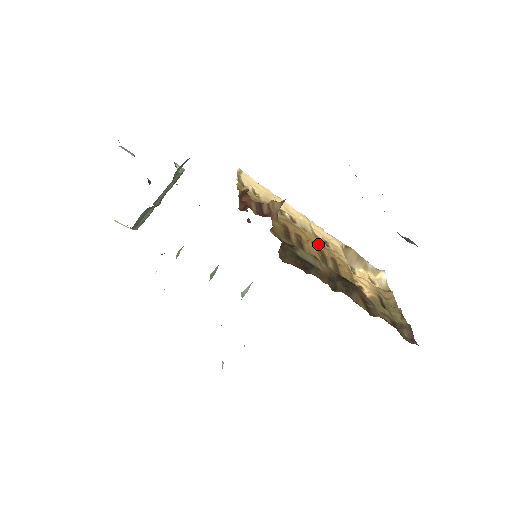
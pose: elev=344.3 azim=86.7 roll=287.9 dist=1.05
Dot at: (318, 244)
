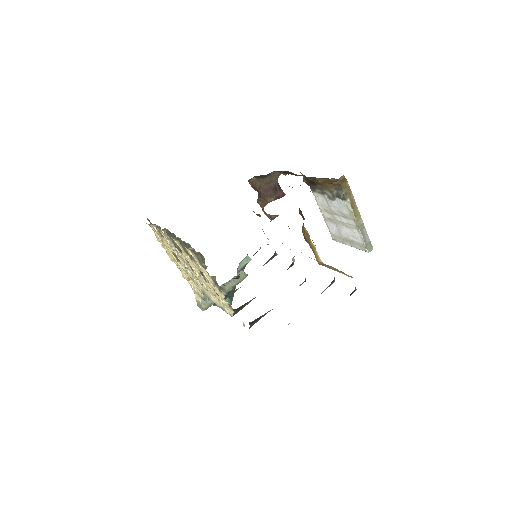
Dot at: occluded
